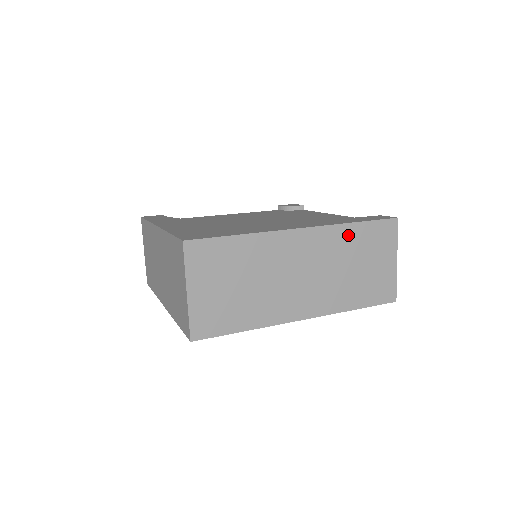
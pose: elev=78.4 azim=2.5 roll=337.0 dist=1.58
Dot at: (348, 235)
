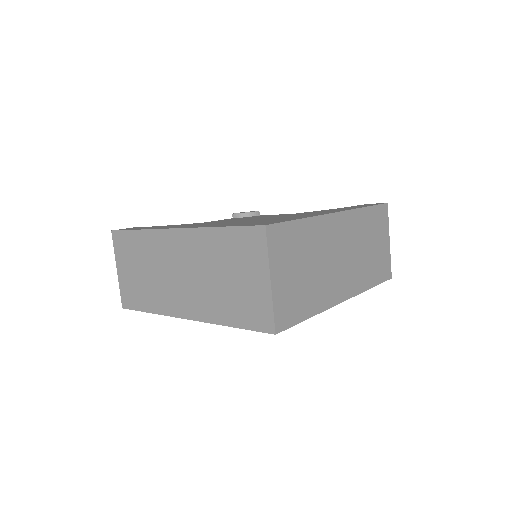
Dot at: (364, 218)
